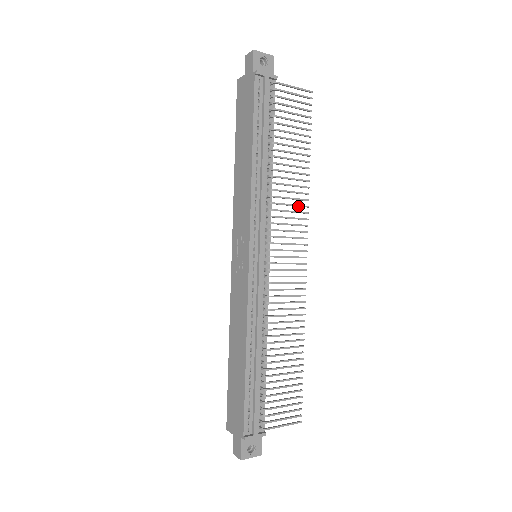
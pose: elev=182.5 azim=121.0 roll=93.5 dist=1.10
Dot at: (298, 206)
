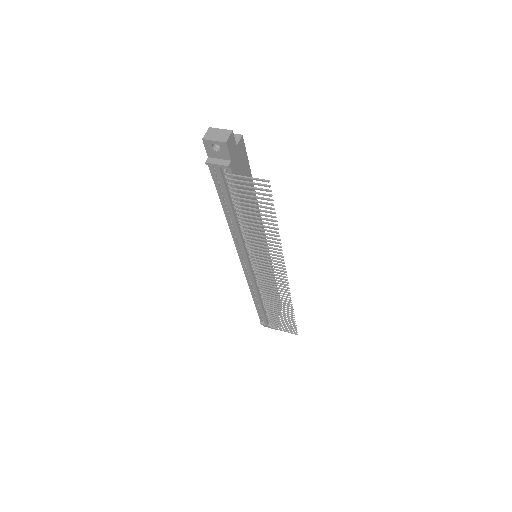
Dot at: occluded
